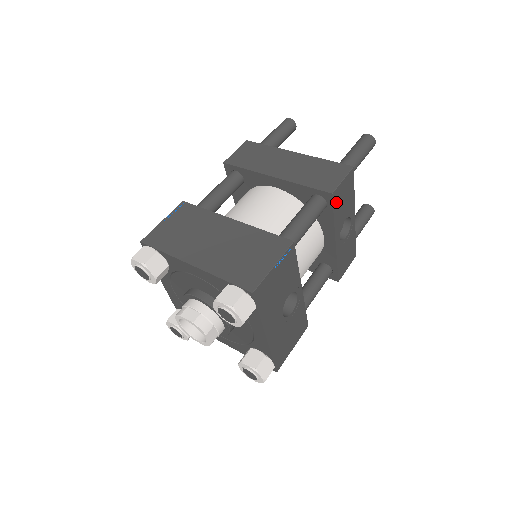
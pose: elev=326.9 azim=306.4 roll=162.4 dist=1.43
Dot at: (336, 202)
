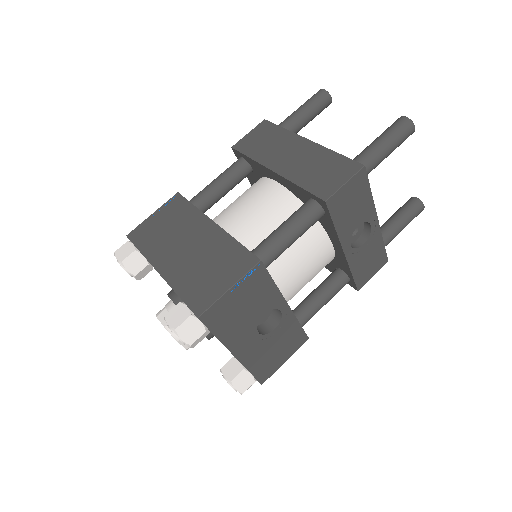
Dot at: (336, 209)
